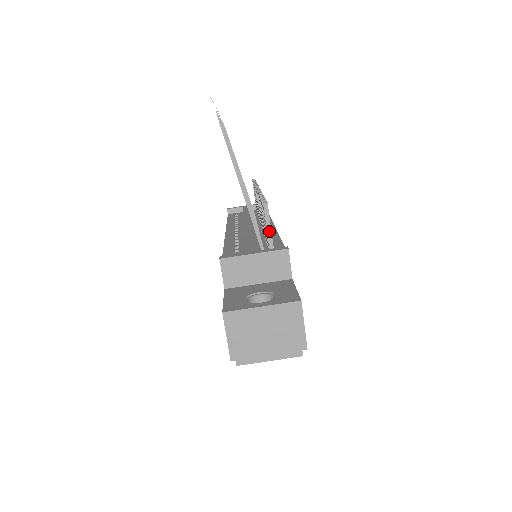
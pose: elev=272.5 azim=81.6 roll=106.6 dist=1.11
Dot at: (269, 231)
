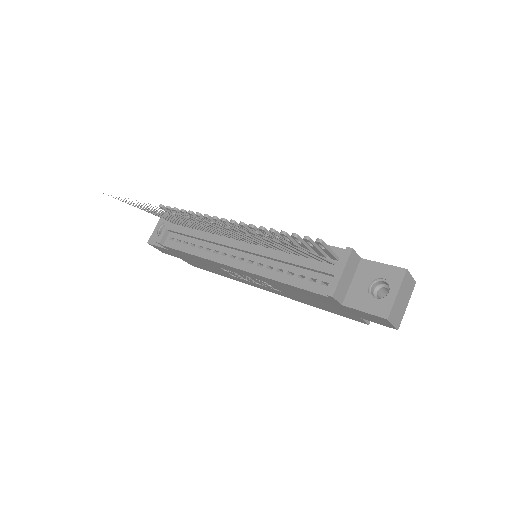
Dot at: (330, 251)
